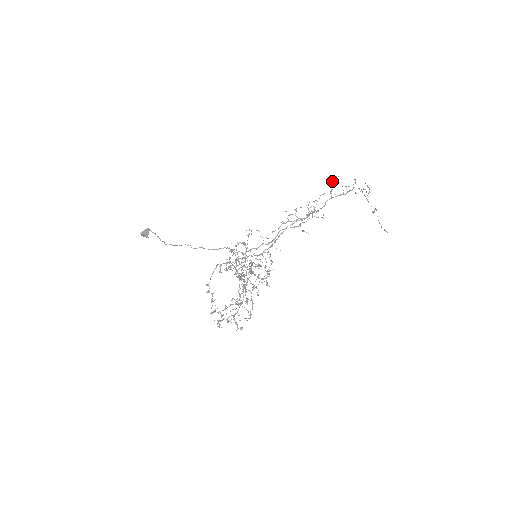
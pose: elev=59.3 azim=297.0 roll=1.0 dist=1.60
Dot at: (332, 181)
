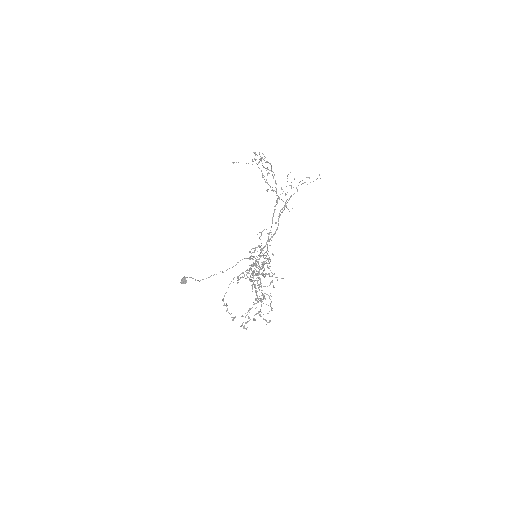
Dot at: (264, 158)
